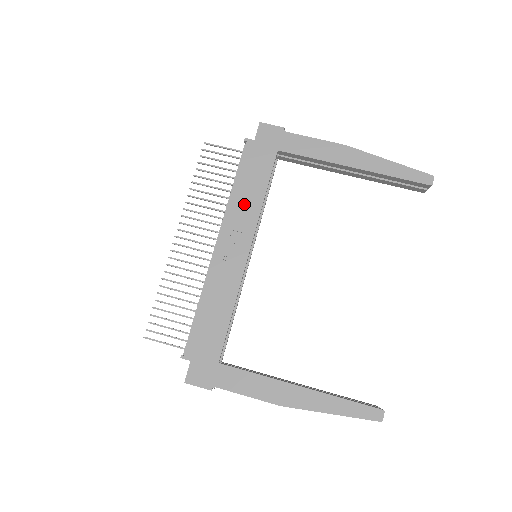
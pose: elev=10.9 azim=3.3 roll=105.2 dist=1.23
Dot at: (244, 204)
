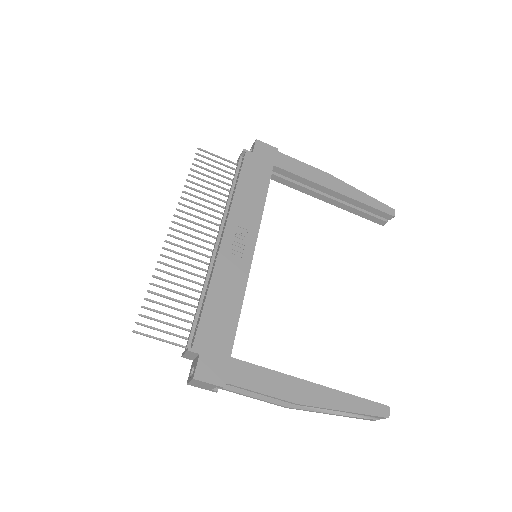
Dot at: (247, 204)
